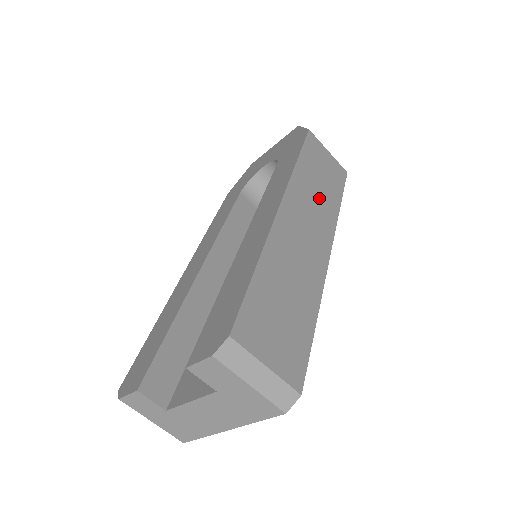
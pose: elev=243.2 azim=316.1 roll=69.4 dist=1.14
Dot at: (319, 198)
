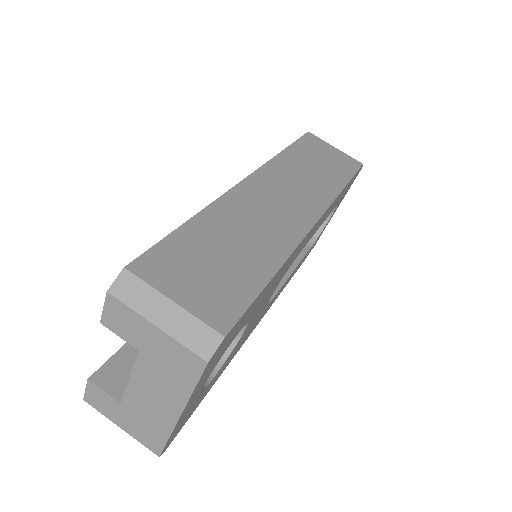
Dot at: (310, 179)
